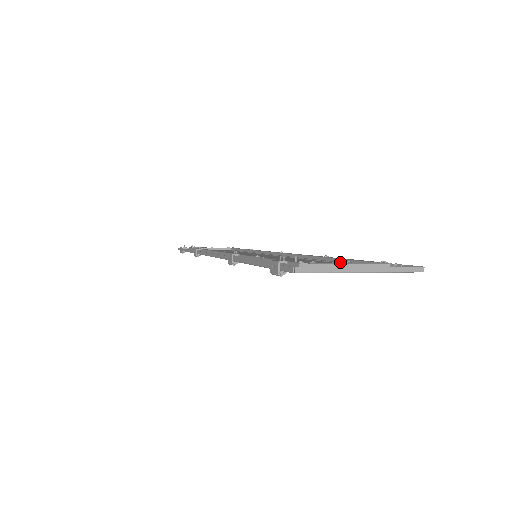
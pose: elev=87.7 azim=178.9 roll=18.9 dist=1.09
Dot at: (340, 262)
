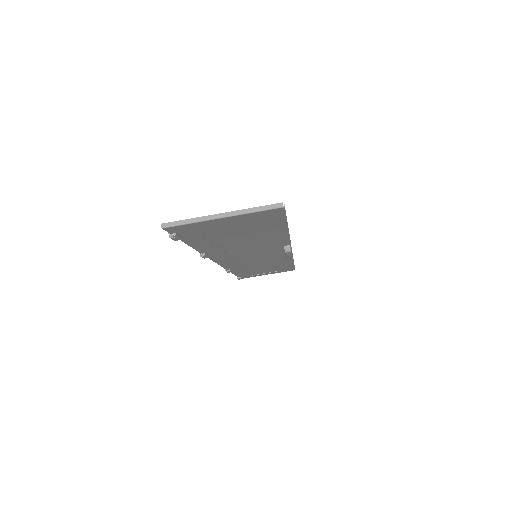
Dot at: occluded
